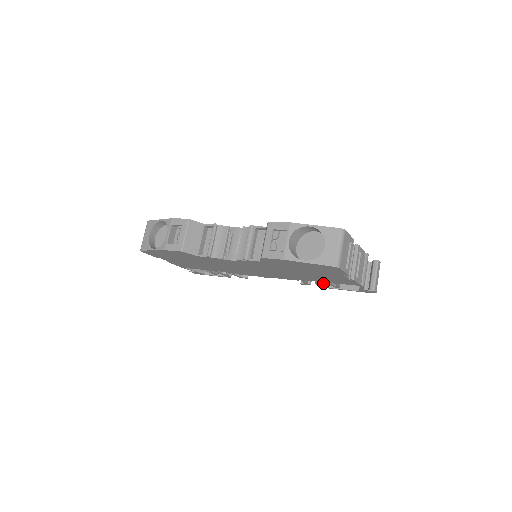
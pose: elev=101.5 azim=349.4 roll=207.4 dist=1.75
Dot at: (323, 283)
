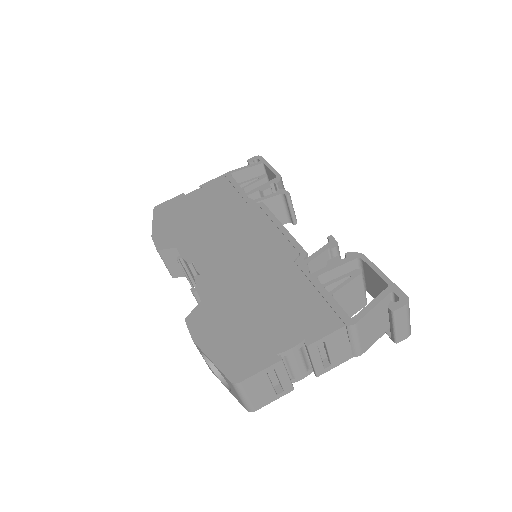
Dot at: occluded
